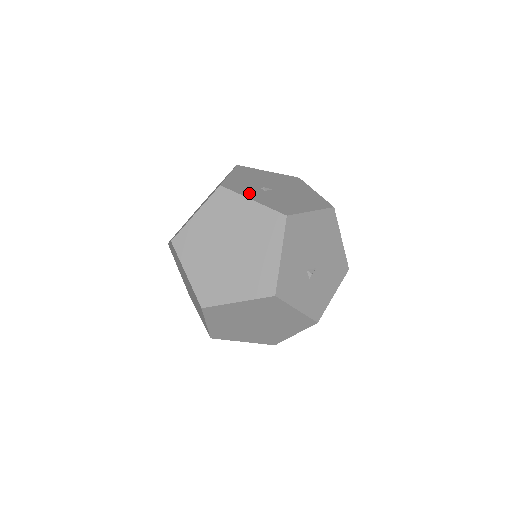
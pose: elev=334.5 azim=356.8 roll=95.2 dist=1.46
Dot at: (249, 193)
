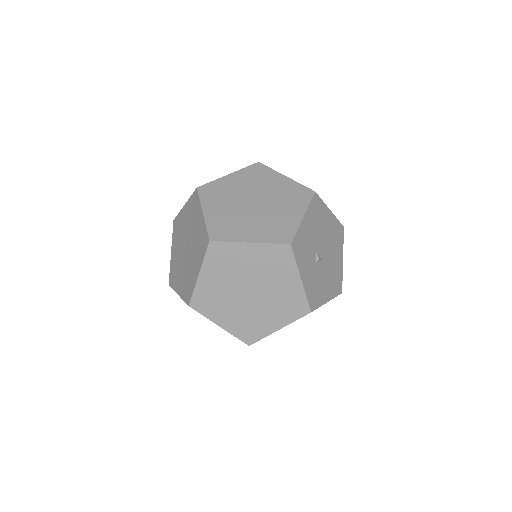
Dot at: occluded
